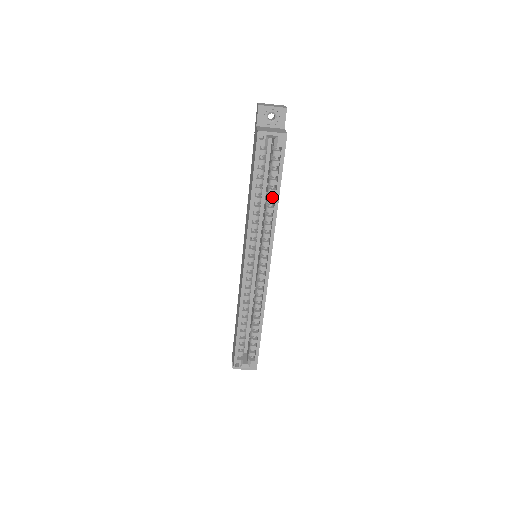
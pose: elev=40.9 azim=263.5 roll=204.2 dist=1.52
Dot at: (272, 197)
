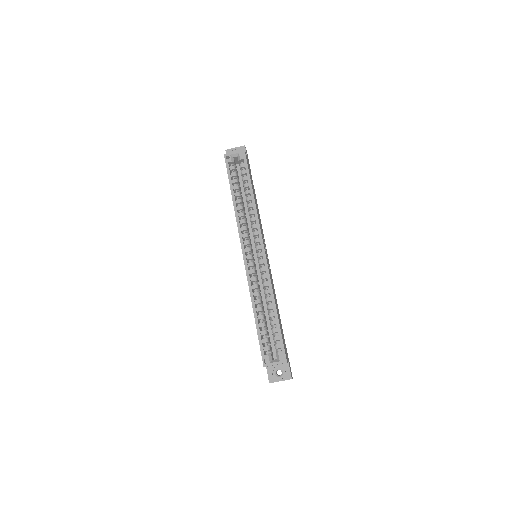
Dot at: (250, 198)
